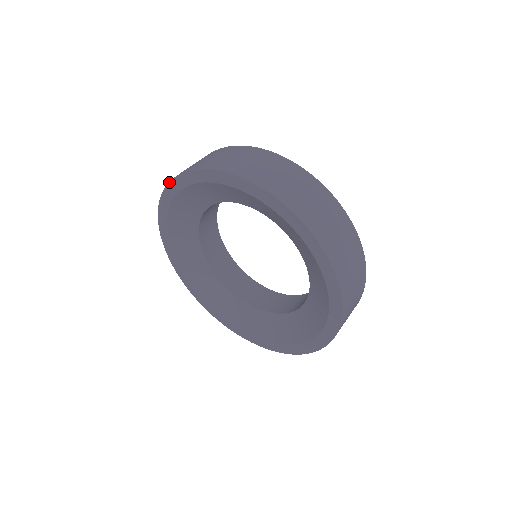
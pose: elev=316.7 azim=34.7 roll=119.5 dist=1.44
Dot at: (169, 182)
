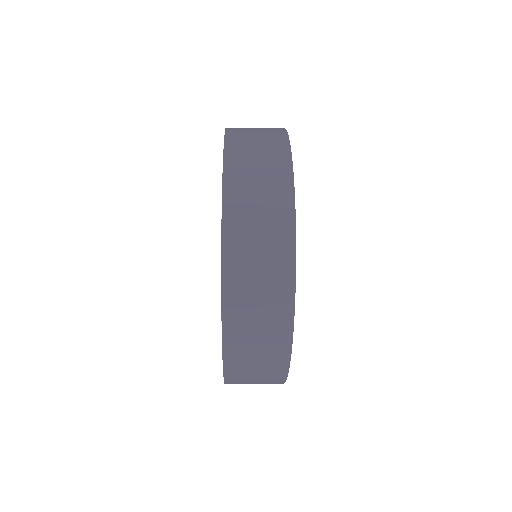
Dot at: occluded
